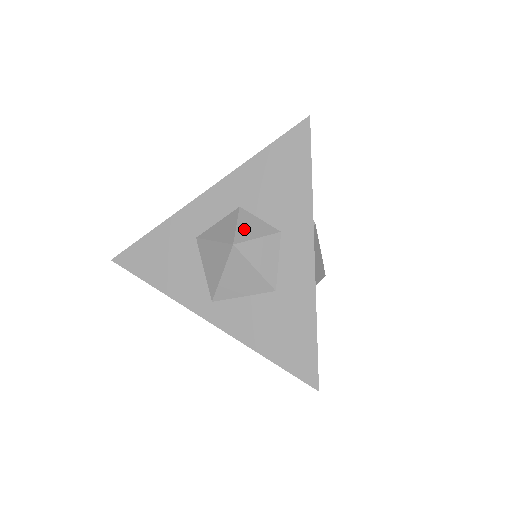
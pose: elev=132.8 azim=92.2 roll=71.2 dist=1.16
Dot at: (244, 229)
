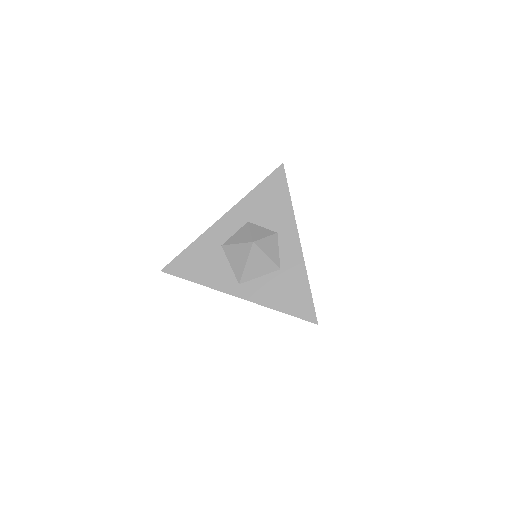
Dot at: (256, 233)
